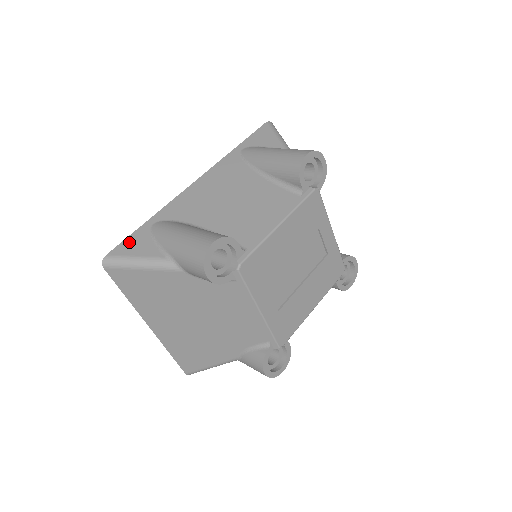
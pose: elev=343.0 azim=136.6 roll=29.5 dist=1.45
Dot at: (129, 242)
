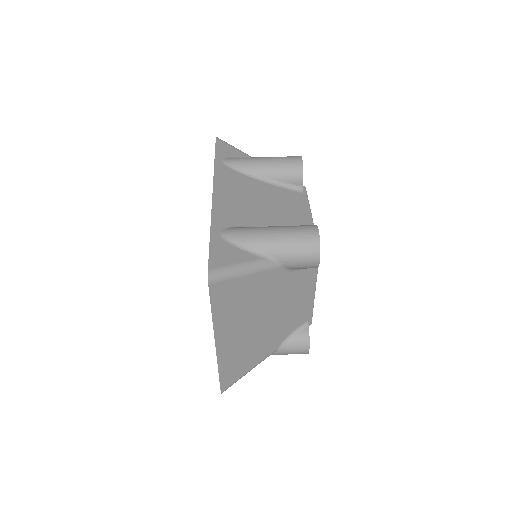
Dot at: (216, 253)
